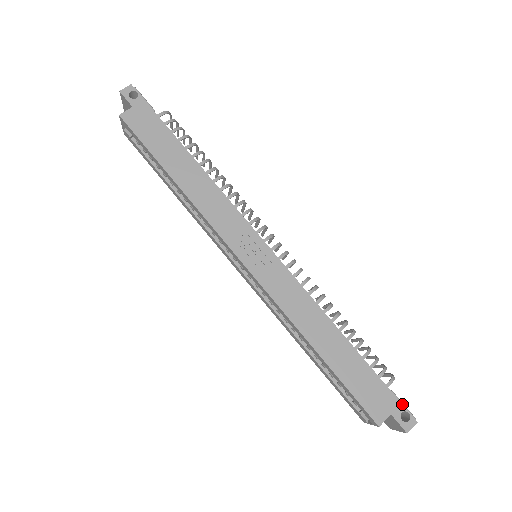
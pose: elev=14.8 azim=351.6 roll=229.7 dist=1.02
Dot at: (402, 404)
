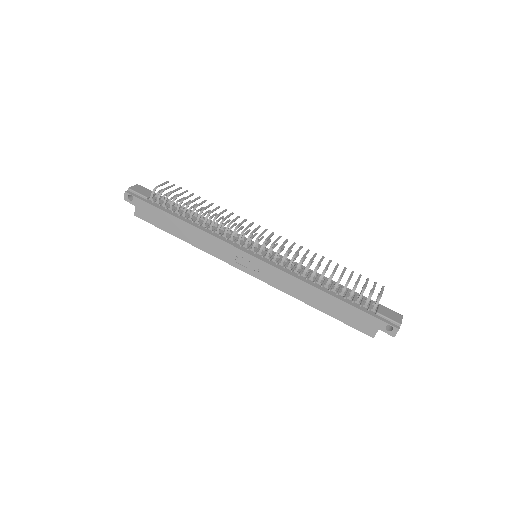
Dot at: (387, 319)
